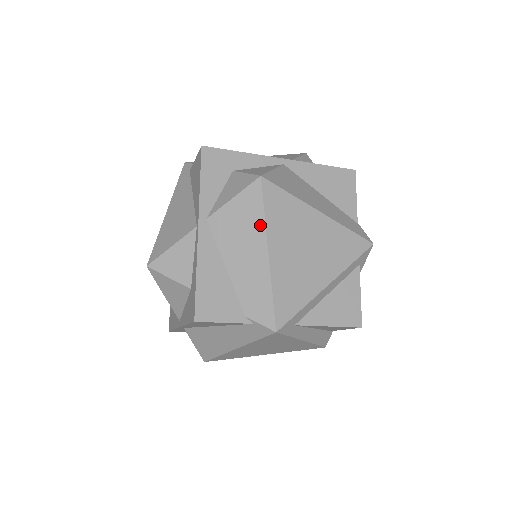
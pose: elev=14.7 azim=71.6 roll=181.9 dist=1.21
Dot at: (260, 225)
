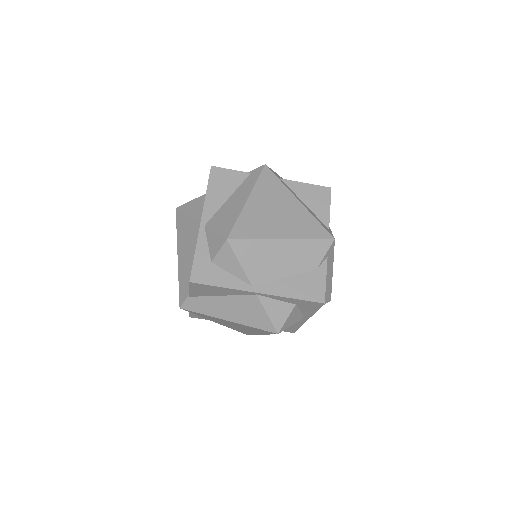
Dot at: occluded
